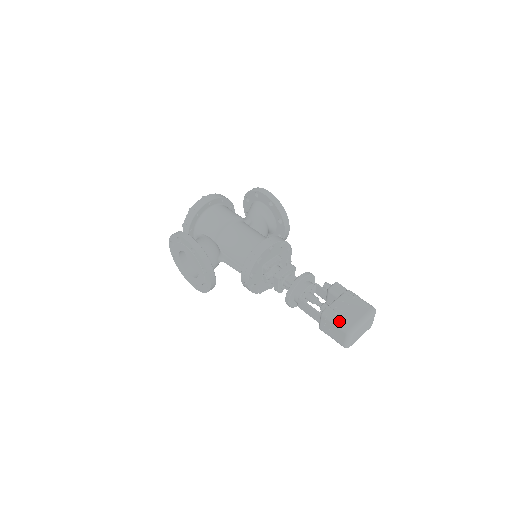
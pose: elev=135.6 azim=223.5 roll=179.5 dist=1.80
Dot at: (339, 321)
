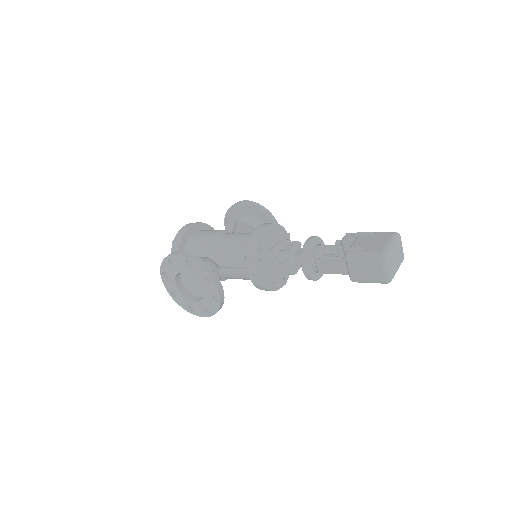
Dot at: (367, 253)
